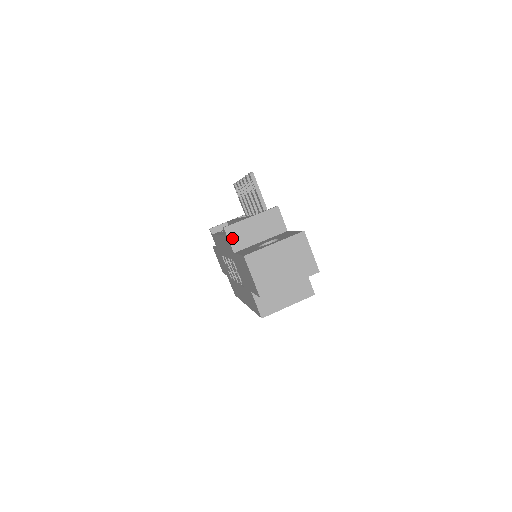
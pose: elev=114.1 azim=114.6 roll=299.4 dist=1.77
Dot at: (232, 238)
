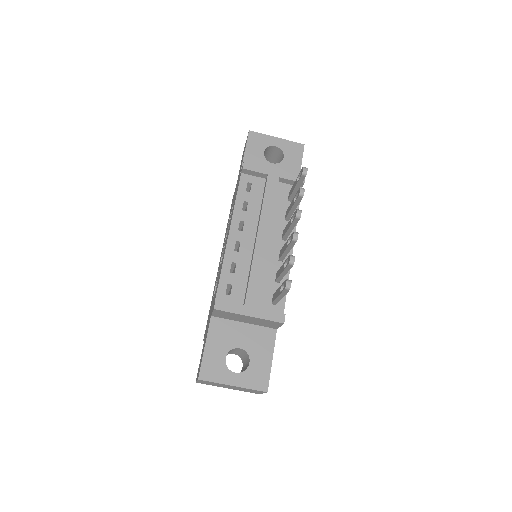
Dot at: (217, 313)
